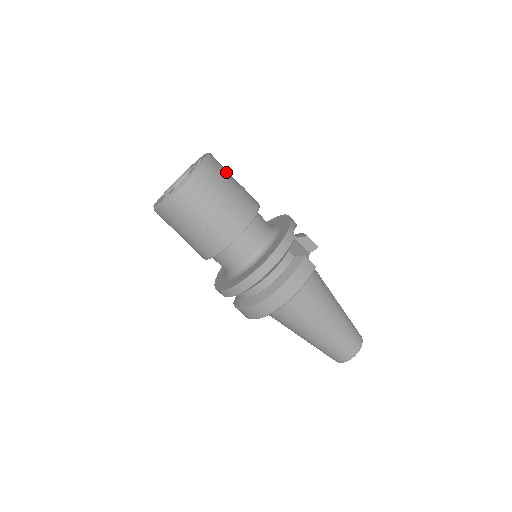
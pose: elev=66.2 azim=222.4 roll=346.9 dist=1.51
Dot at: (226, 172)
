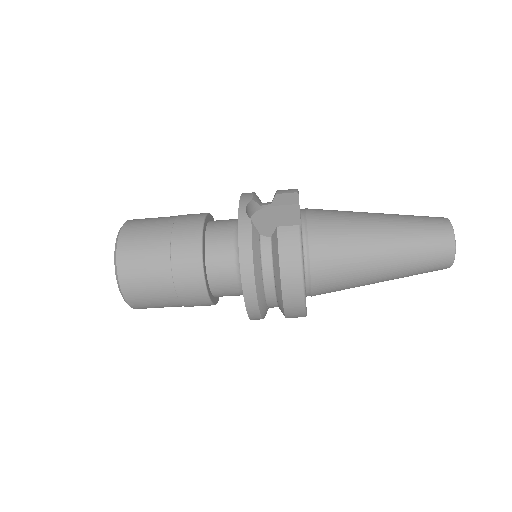
Dot at: (147, 226)
